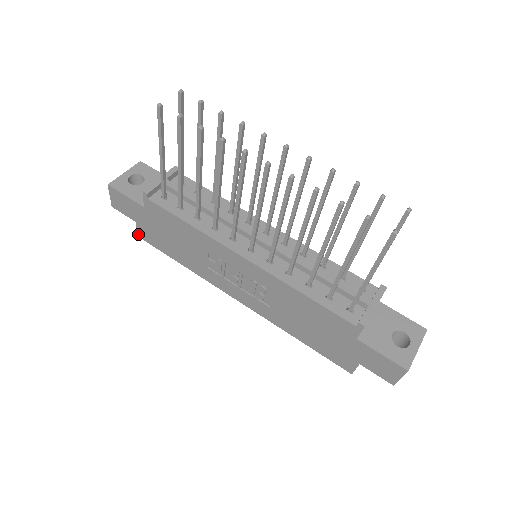
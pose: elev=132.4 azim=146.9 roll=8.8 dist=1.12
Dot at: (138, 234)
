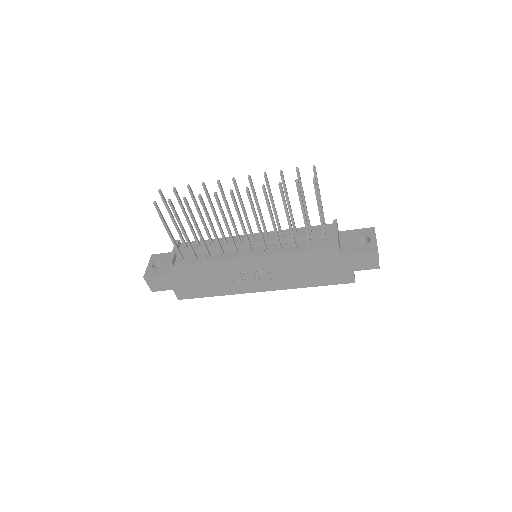
Dot at: (178, 298)
